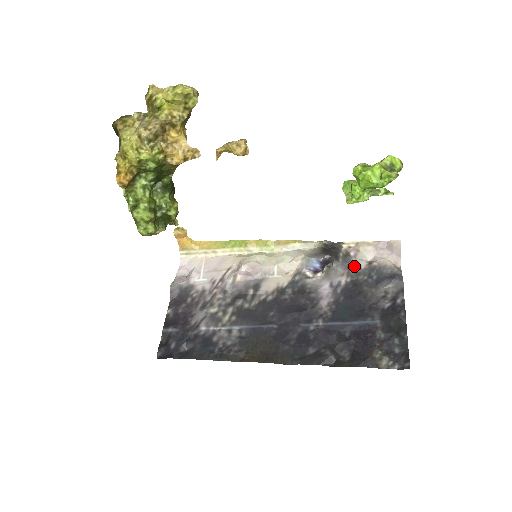
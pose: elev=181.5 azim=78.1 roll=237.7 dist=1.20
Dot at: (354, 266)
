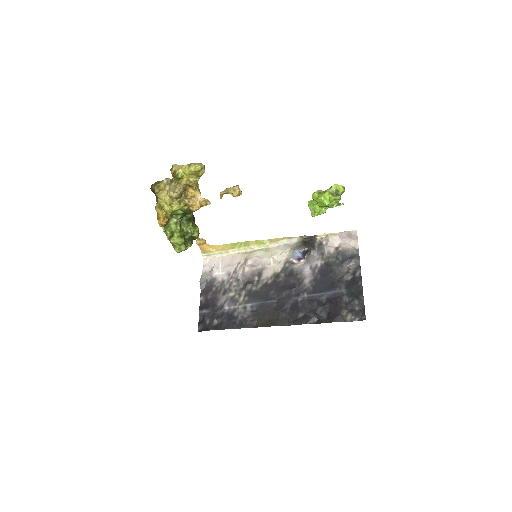
Dot at: (326, 252)
